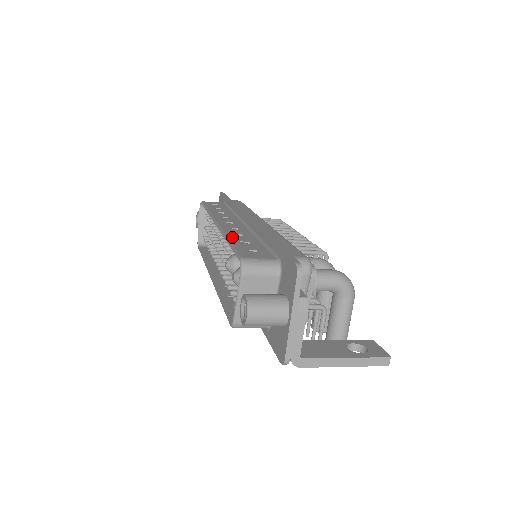
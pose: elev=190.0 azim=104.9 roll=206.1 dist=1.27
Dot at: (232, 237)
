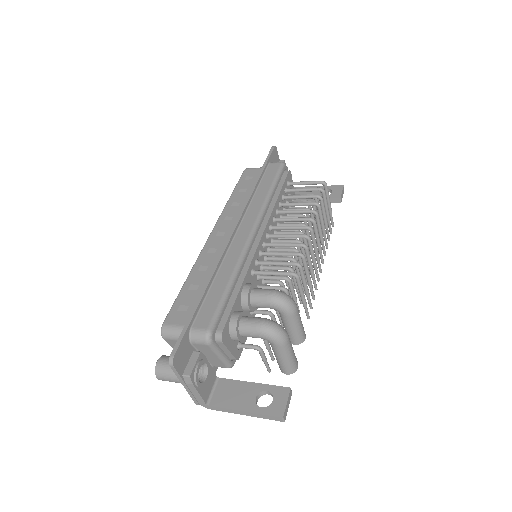
Dot at: (193, 274)
